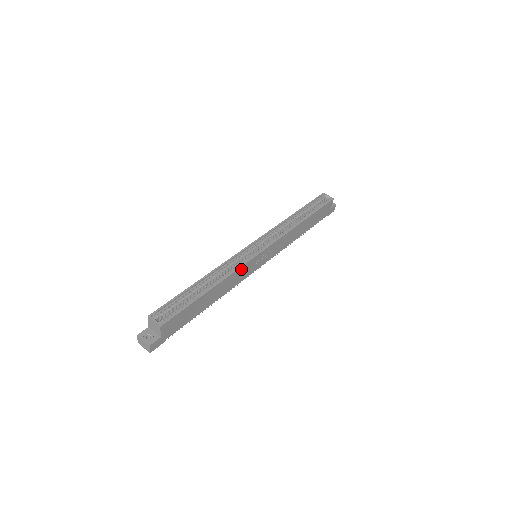
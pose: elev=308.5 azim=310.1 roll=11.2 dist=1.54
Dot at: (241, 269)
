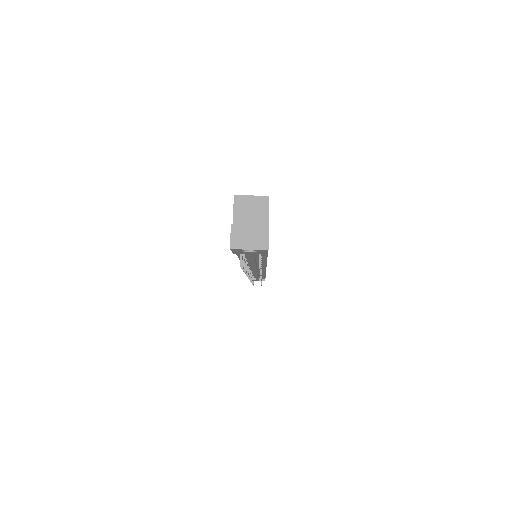
Dot at: occluded
